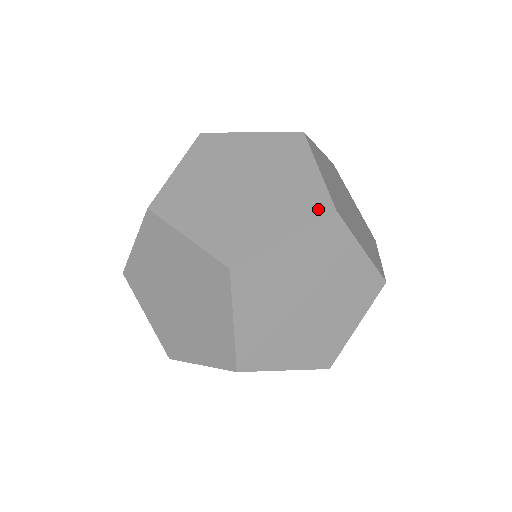
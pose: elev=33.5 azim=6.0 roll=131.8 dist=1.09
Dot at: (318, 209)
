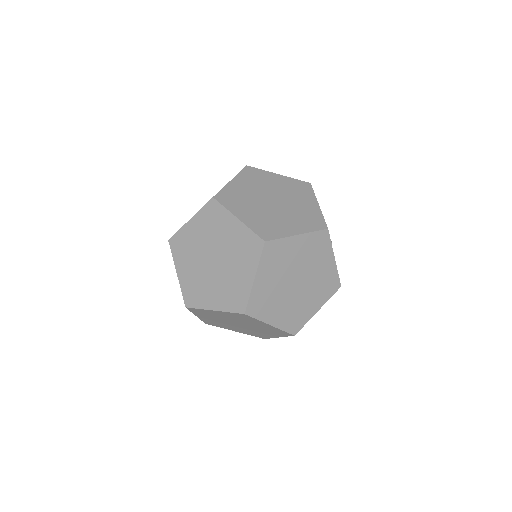
Dot at: occluded
